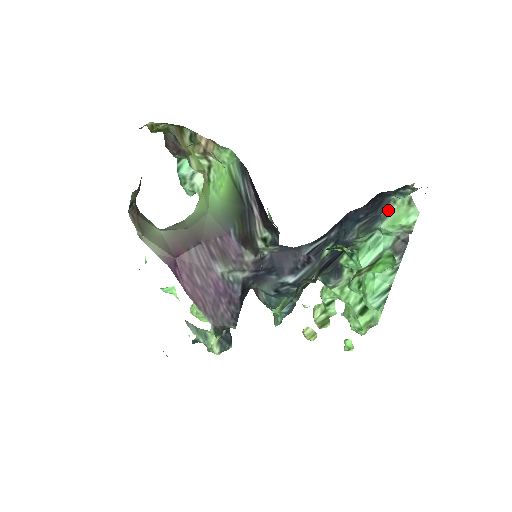
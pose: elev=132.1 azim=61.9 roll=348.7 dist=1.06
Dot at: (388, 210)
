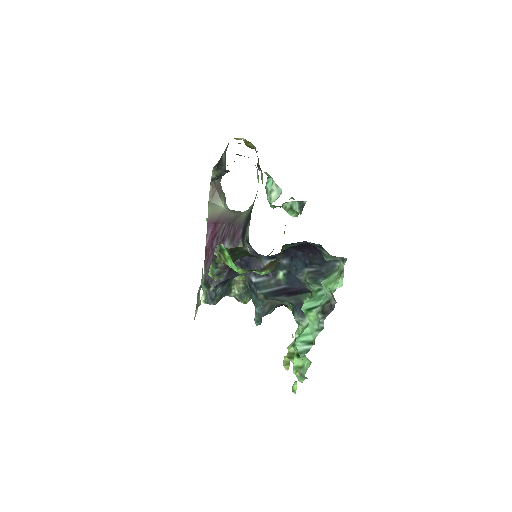
Dot at: (331, 273)
